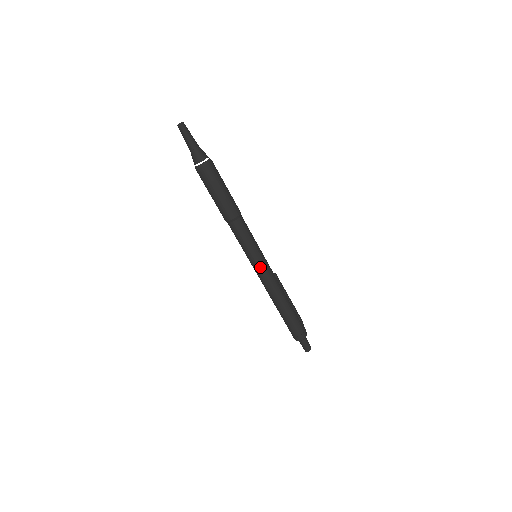
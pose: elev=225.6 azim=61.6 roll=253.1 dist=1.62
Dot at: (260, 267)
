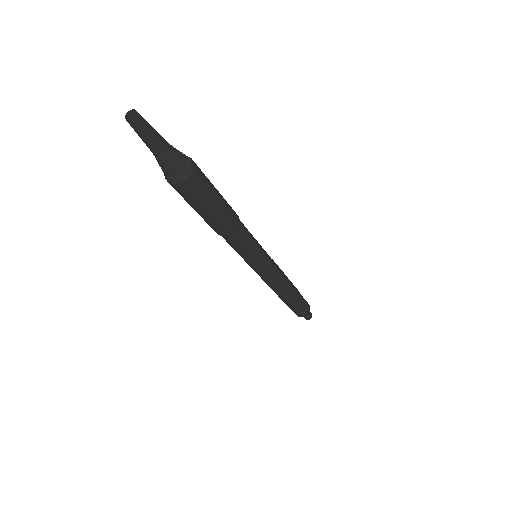
Dot at: (267, 270)
